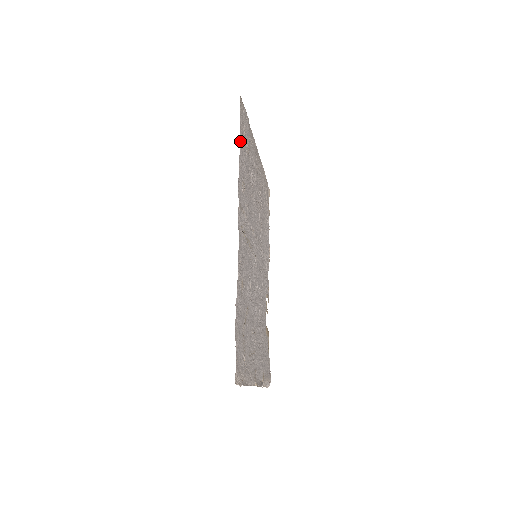
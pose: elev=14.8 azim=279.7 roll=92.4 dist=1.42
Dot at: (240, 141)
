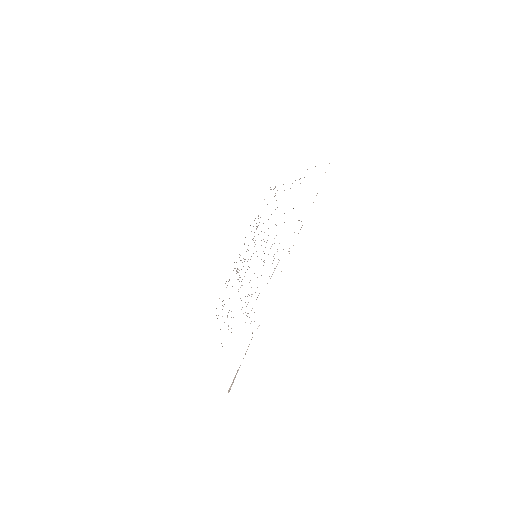
Dot at: occluded
